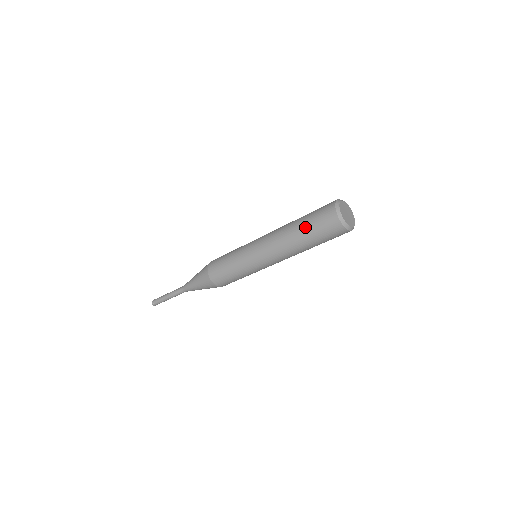
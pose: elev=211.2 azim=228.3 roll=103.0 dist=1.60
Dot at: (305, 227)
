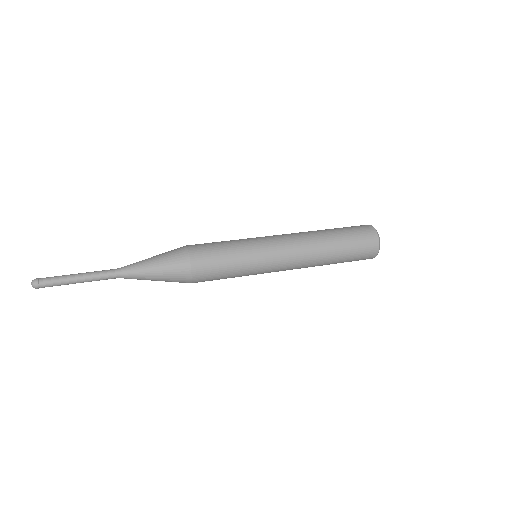
Dot at: (343, 258)
